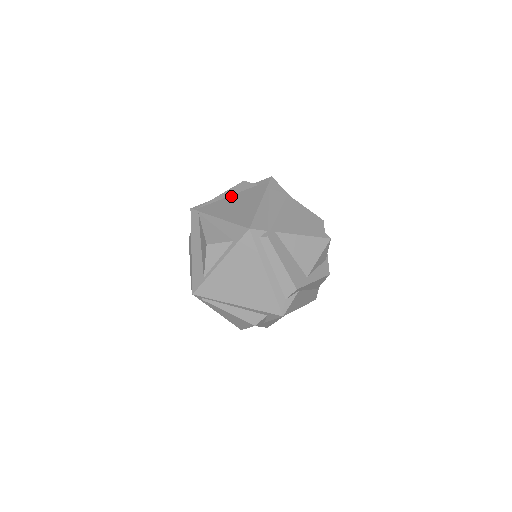
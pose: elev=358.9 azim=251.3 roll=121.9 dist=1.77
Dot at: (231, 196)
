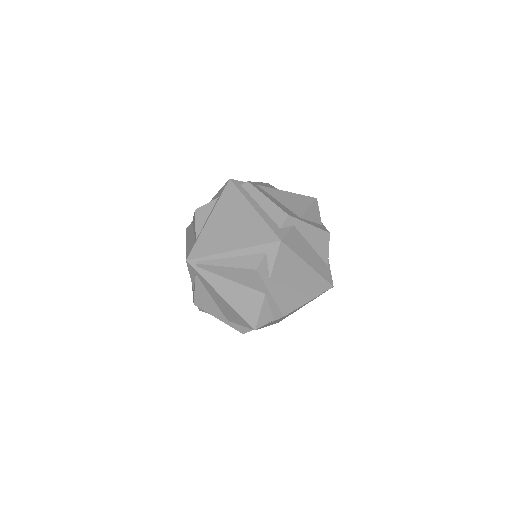
Dot at: occluded
